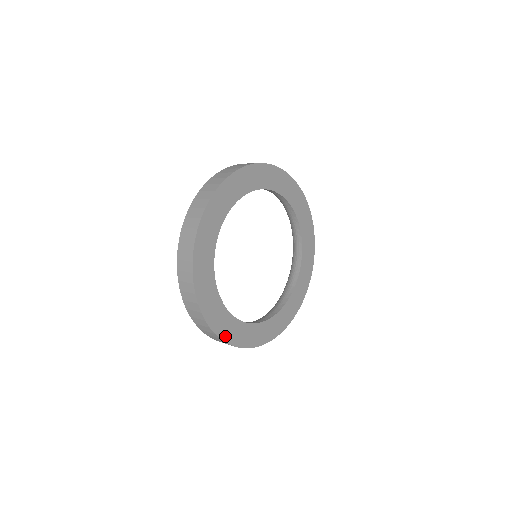
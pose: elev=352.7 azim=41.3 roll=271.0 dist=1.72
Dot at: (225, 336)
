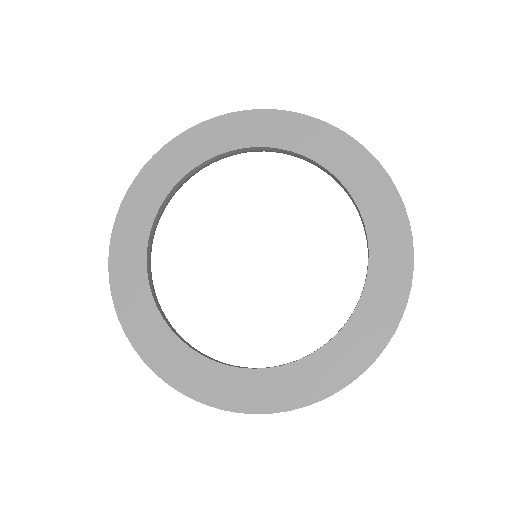
Dot at: (153, 360)
